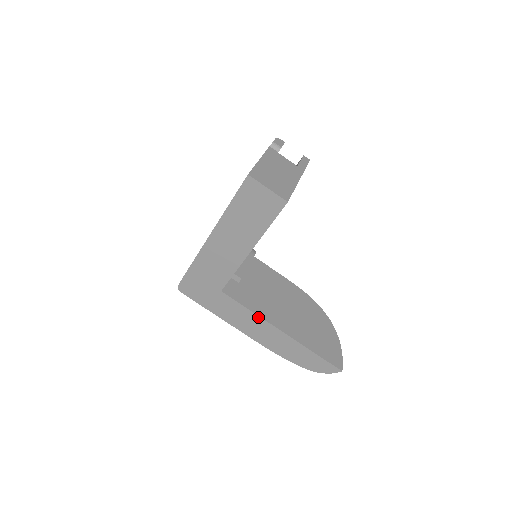
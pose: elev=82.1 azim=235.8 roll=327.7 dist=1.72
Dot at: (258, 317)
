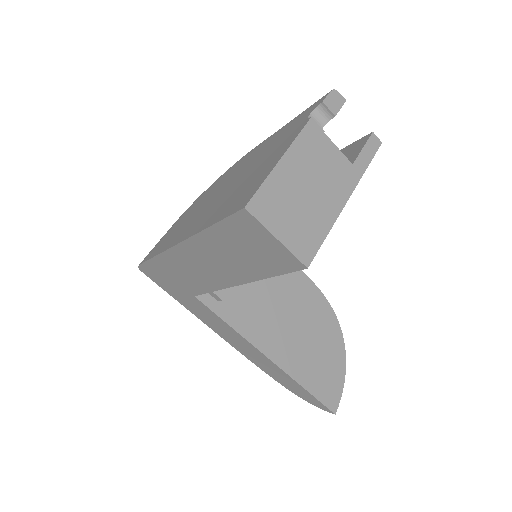
Dot at: (240, 336)
